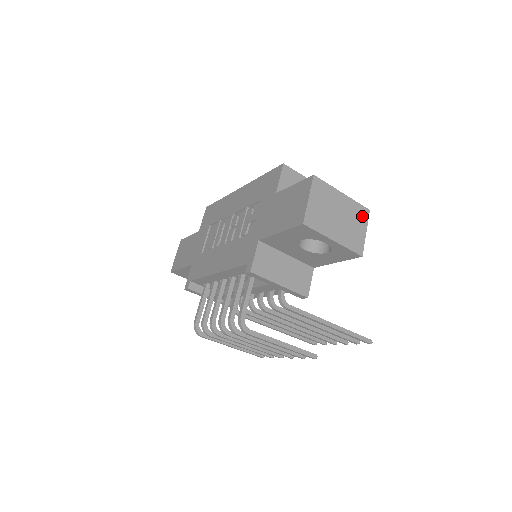
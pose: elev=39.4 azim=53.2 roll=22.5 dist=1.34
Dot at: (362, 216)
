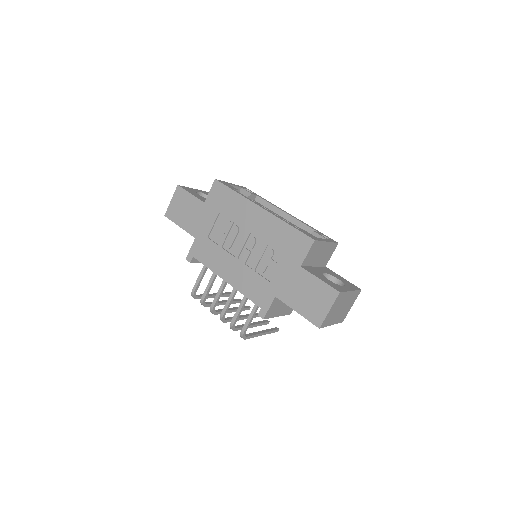
Dot at: (355, 297)
